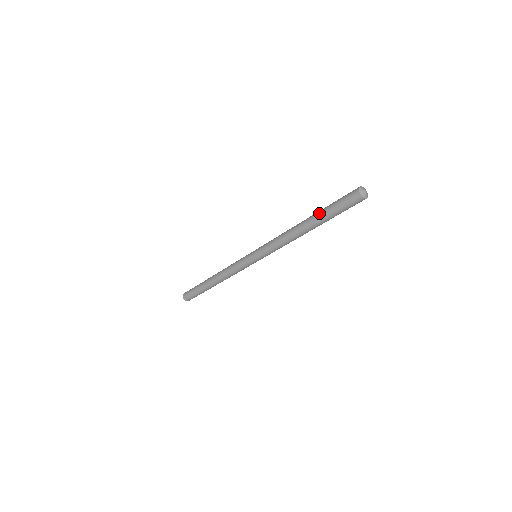
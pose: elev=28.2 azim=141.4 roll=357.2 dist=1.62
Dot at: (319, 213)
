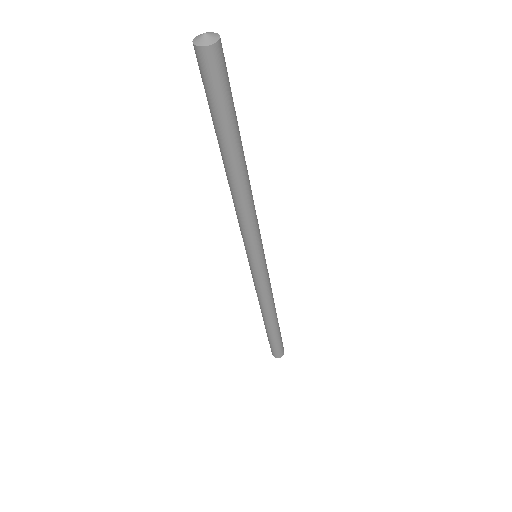
Dot at: occluded
